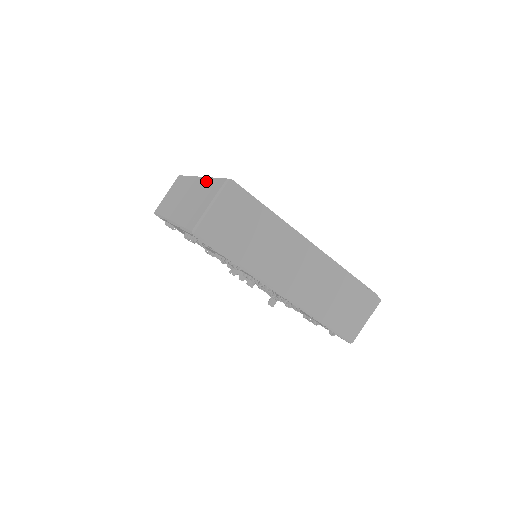
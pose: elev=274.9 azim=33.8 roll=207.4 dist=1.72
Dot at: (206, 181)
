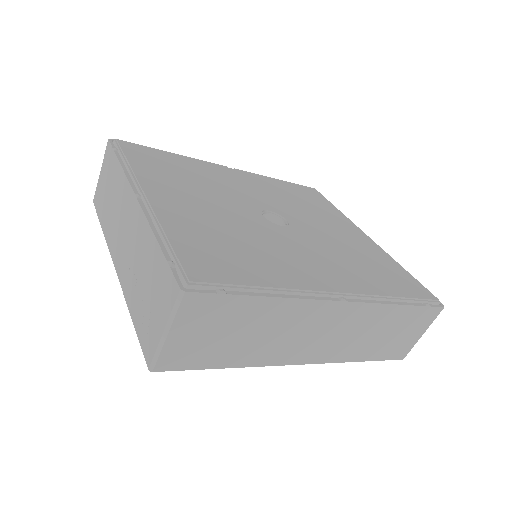
Dot at: (149, 237)
